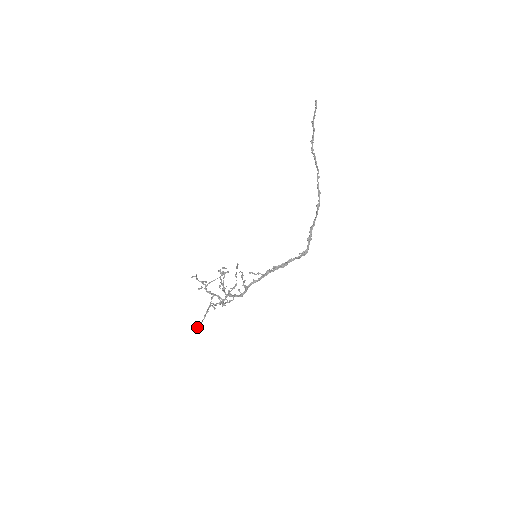
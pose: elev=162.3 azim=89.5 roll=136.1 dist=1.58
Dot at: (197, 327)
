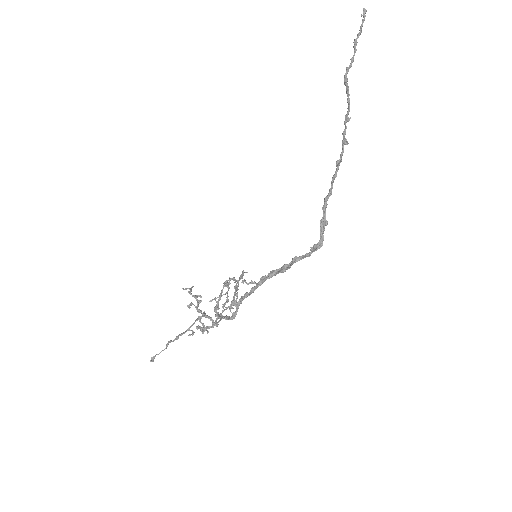
Dot at: (152, 359)
